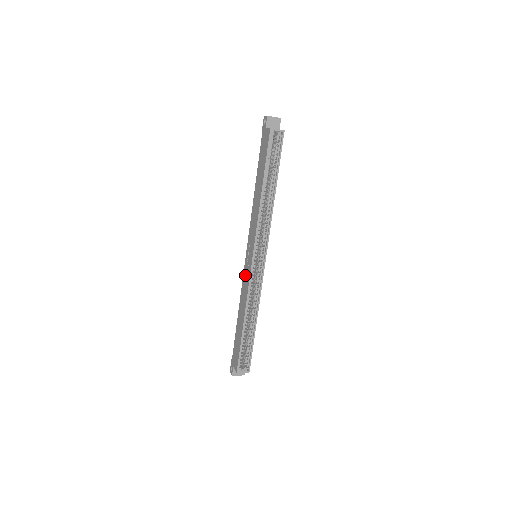
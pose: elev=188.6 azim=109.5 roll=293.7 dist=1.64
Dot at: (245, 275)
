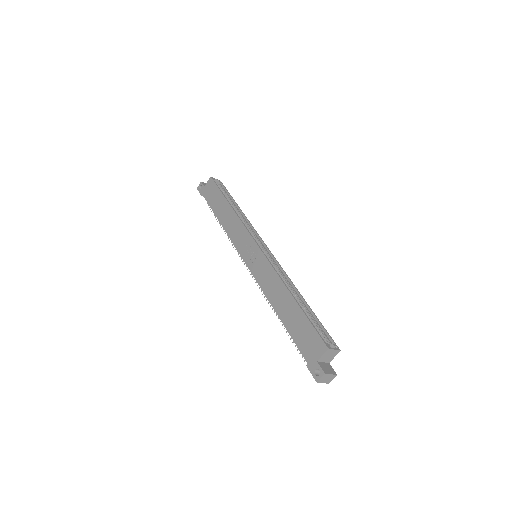
Dot at: (258, 271)
